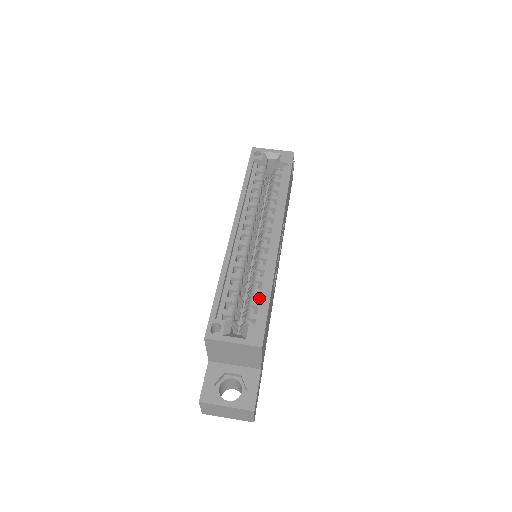
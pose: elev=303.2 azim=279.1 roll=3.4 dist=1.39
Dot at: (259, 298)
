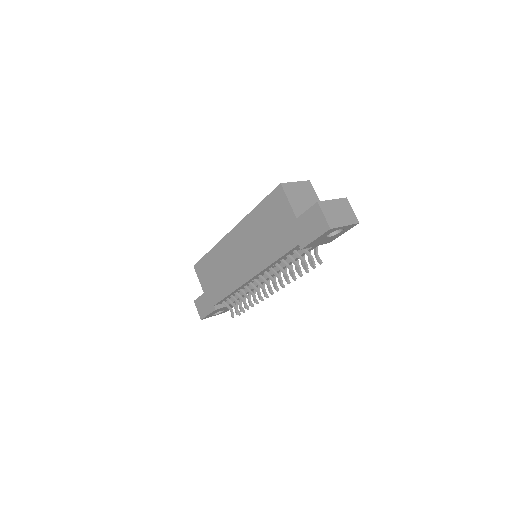
Dot at: occluded
